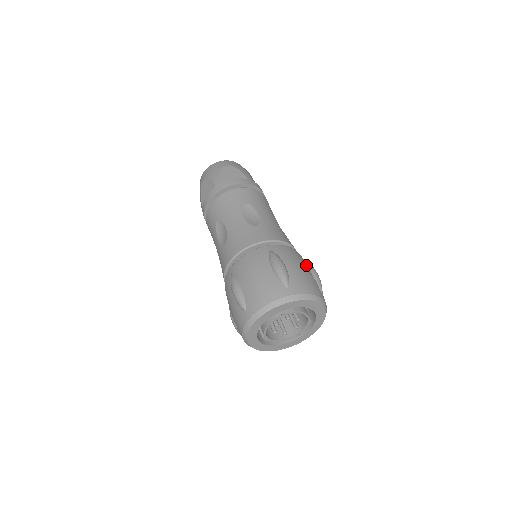
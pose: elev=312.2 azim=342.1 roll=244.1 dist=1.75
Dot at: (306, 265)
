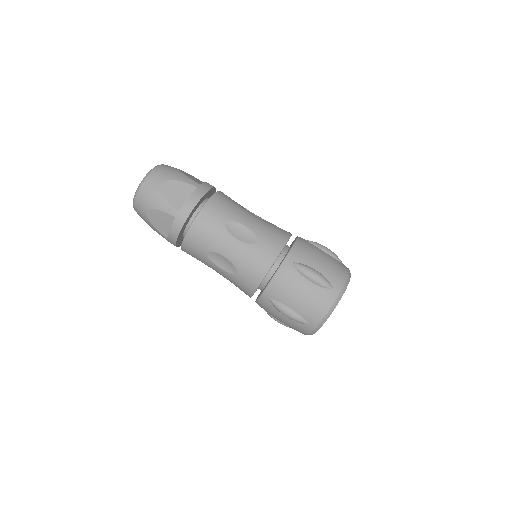
Dot at: (301, 280)
